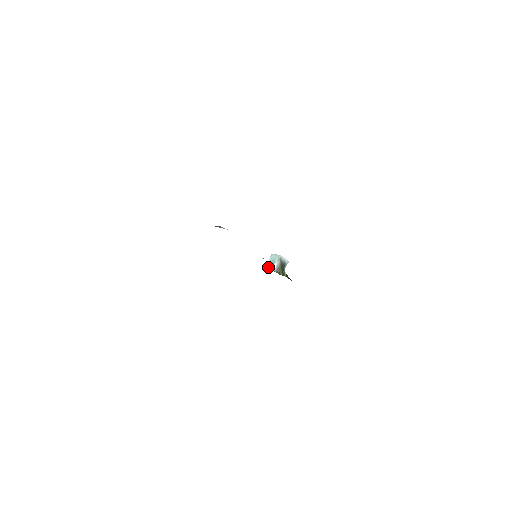
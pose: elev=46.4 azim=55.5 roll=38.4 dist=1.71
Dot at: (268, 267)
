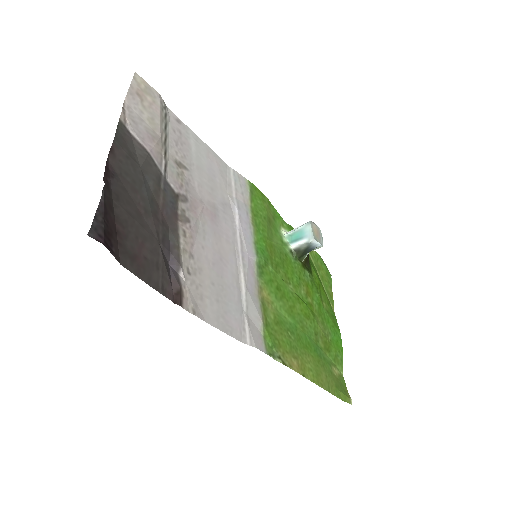
Dot at: (292, 234)
